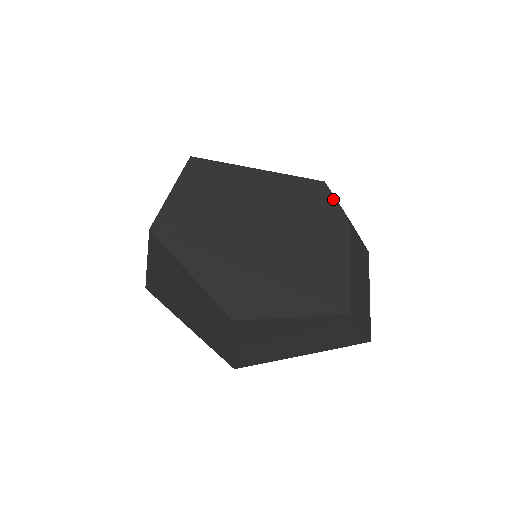
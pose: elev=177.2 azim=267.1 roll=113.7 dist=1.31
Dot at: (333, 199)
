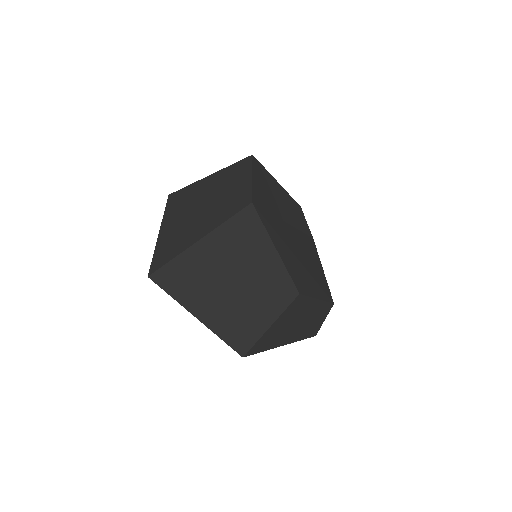
Dot at: (306, 221)
